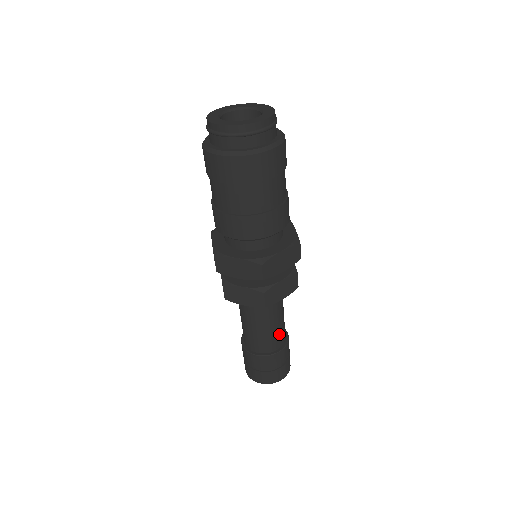
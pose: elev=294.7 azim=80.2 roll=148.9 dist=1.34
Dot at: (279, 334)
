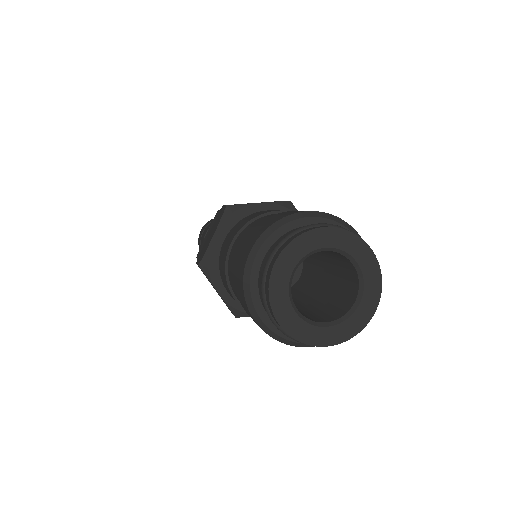
Dot at: occluded
